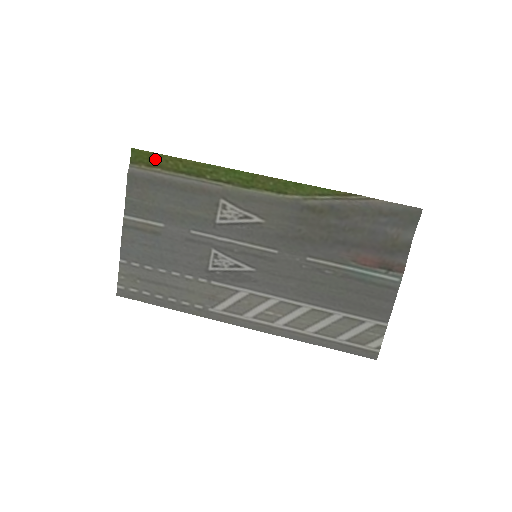
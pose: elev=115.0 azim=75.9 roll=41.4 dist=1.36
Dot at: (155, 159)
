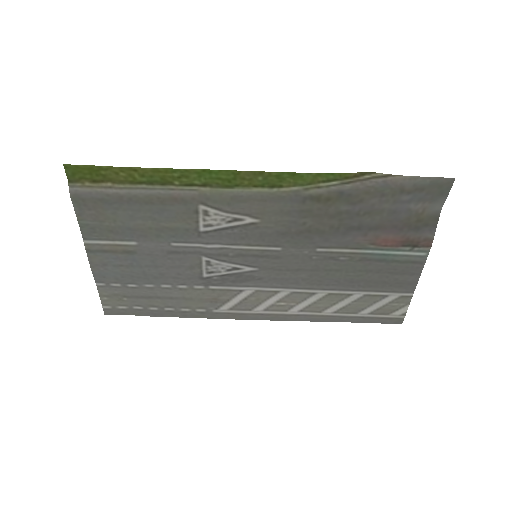
Dot at: (100, 173)
